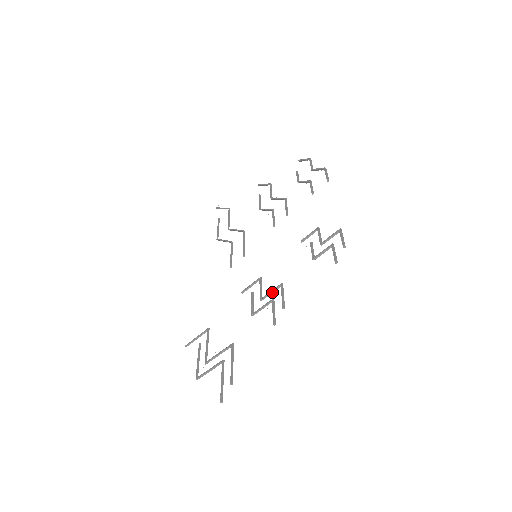
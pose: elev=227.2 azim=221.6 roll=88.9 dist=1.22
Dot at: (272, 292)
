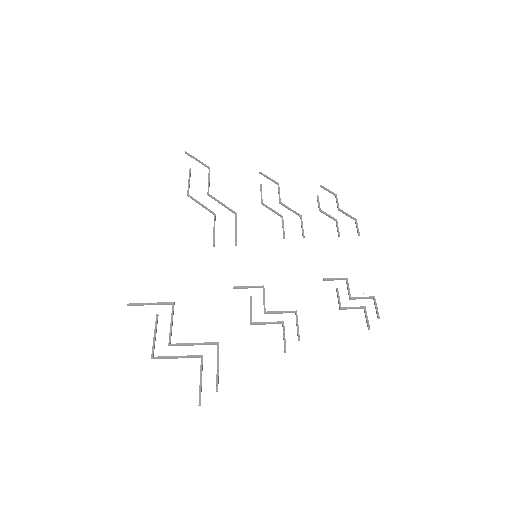
Dot at: (282, 313)
